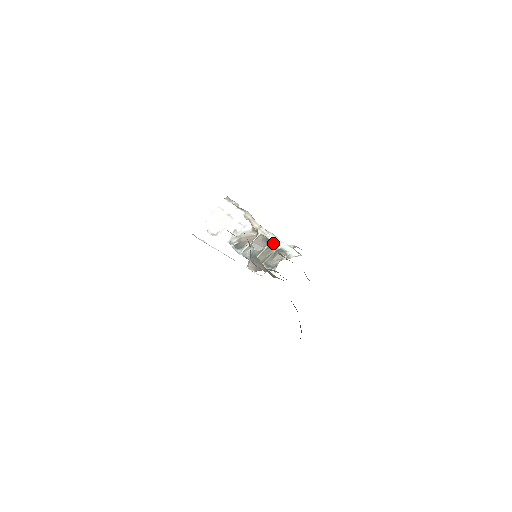
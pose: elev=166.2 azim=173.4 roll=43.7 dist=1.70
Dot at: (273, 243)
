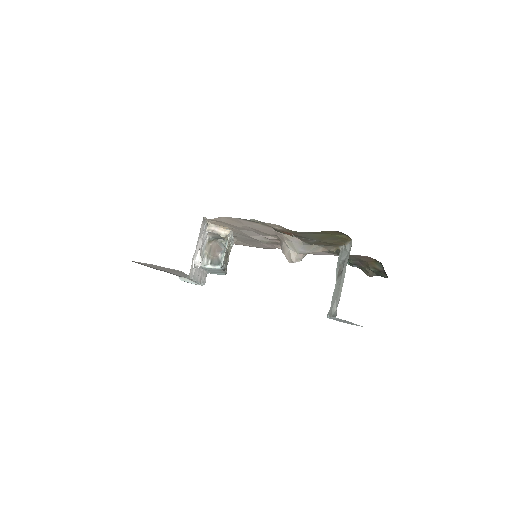
Dot at: (229, 242)
